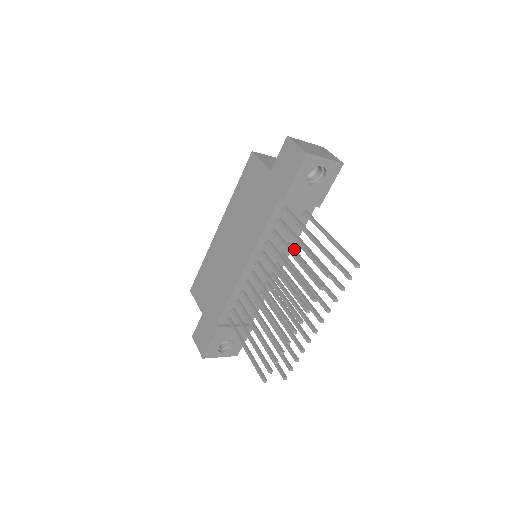
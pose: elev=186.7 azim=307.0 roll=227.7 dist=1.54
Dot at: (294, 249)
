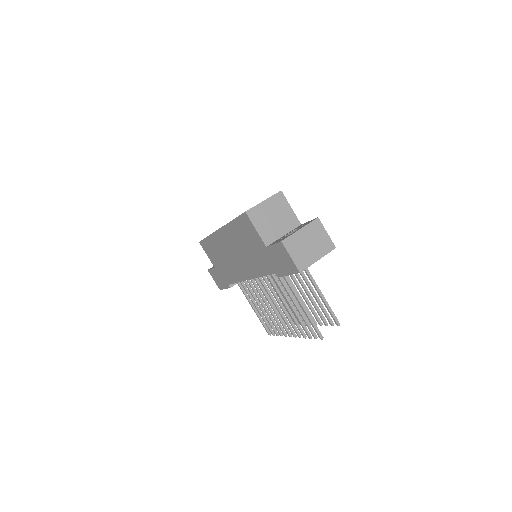
Dot at: occluded
